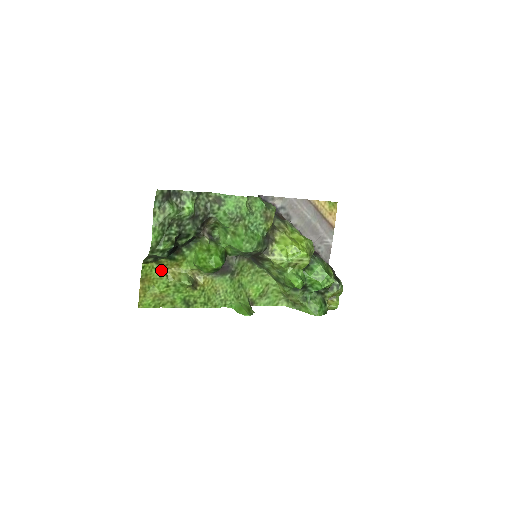
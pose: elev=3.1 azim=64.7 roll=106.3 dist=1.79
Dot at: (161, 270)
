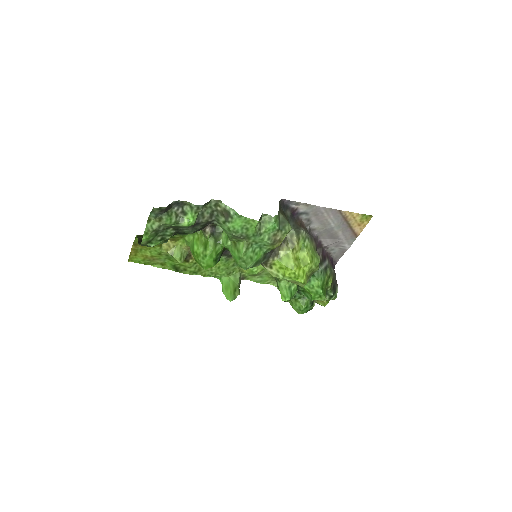
Dot at: occluded
